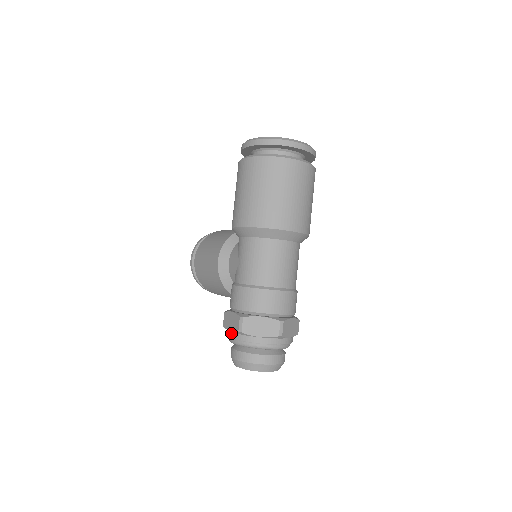
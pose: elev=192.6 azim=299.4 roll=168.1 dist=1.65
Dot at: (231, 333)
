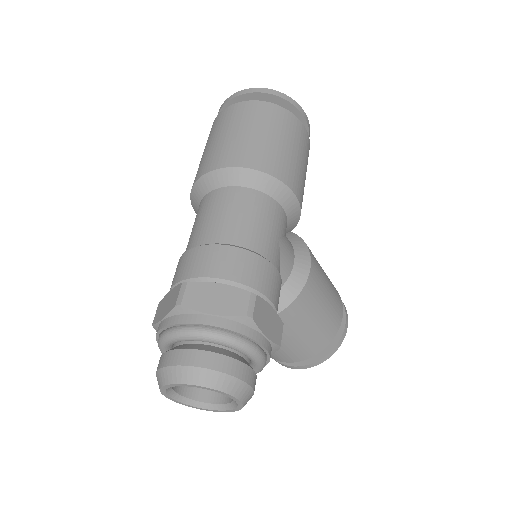
Dot at: occluded
